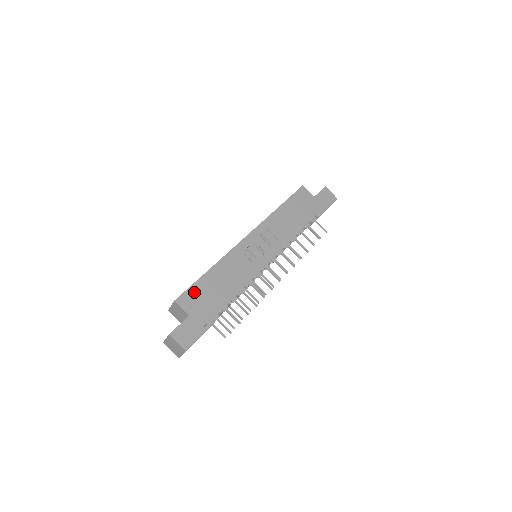
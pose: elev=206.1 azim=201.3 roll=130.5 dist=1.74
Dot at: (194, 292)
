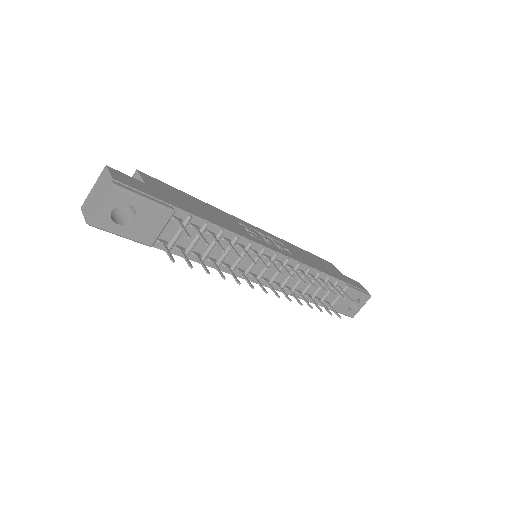
Dot at: (166, 186)
